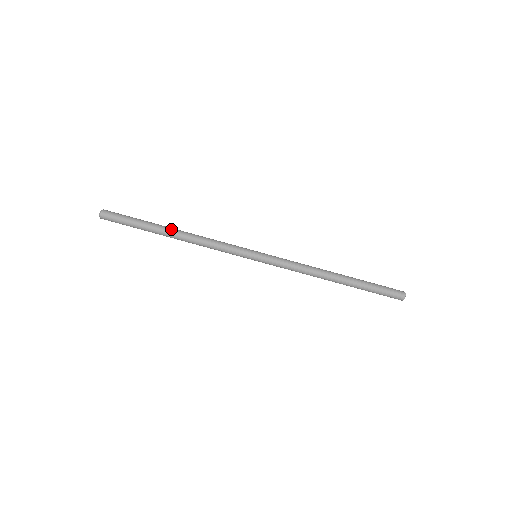
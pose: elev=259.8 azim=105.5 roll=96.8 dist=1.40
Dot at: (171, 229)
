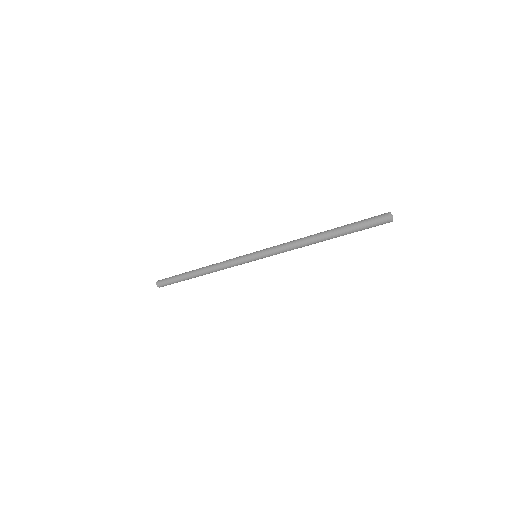
Dot at: (195, 273)
